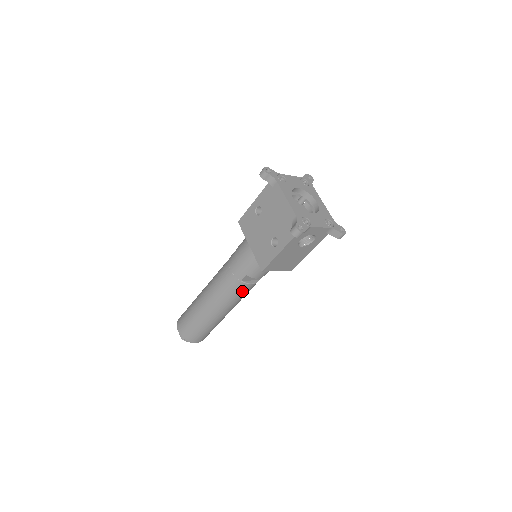
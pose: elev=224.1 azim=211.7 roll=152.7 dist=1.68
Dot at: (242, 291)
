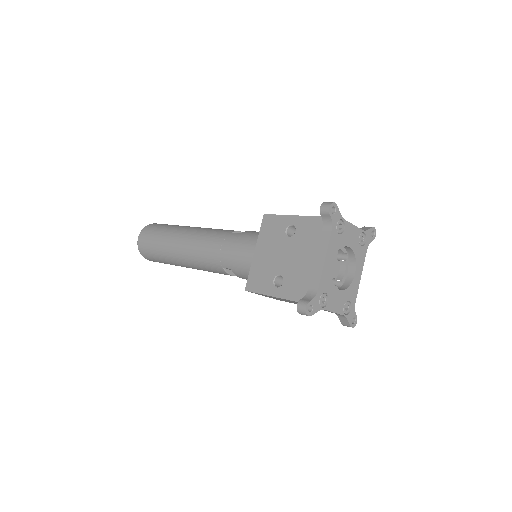
Dot at: (218, 272)
